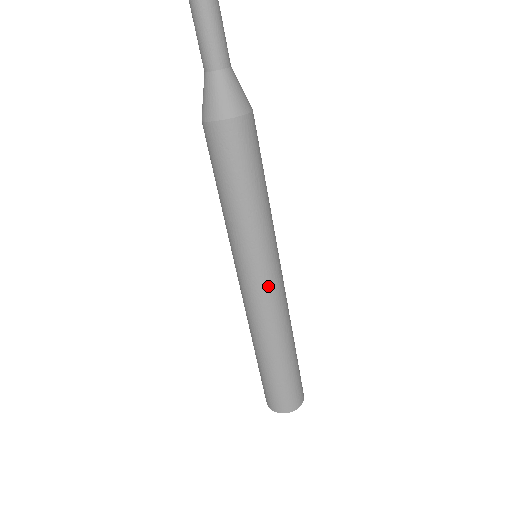
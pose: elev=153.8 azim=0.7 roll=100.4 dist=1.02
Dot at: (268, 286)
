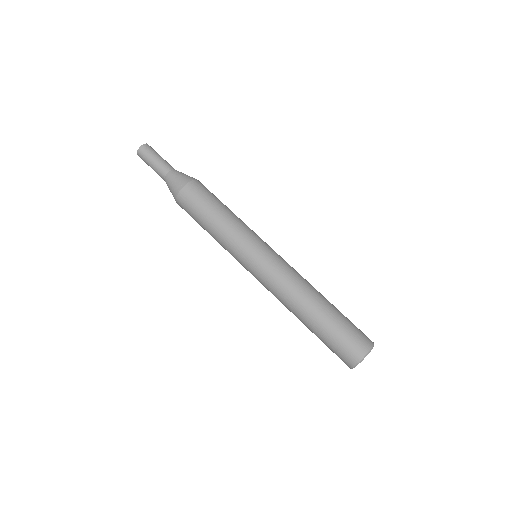
Dot at: (273, 260)
